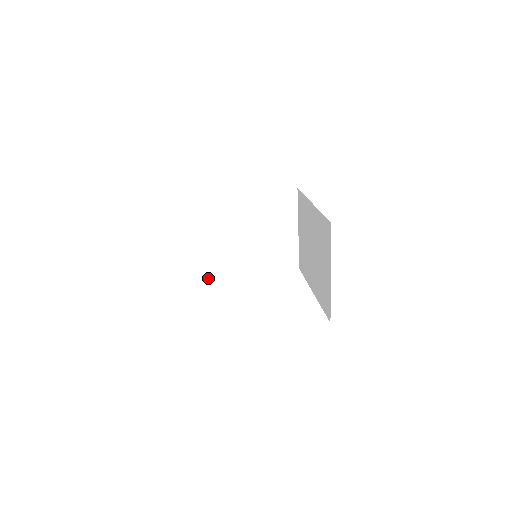
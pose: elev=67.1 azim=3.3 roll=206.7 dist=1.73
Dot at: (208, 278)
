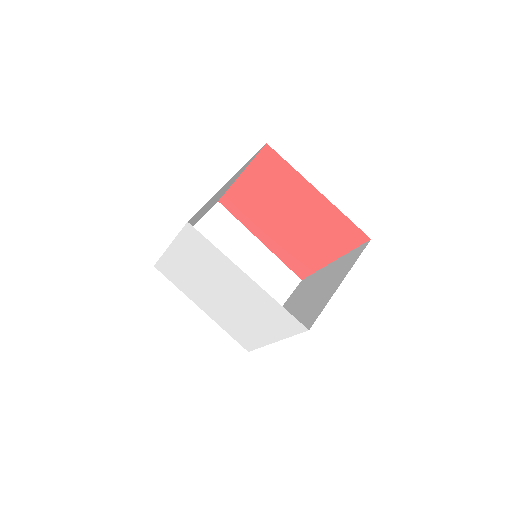
Dot at: occluded
